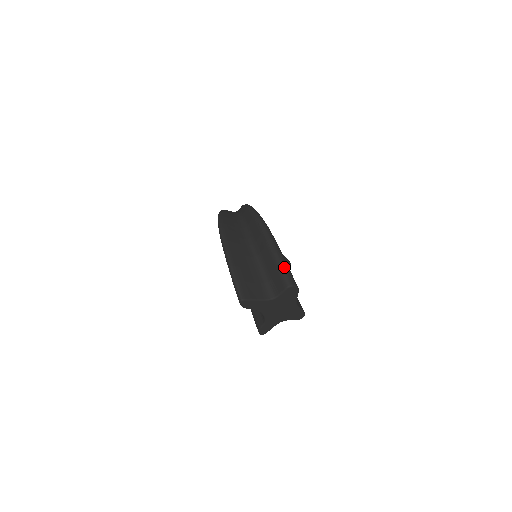
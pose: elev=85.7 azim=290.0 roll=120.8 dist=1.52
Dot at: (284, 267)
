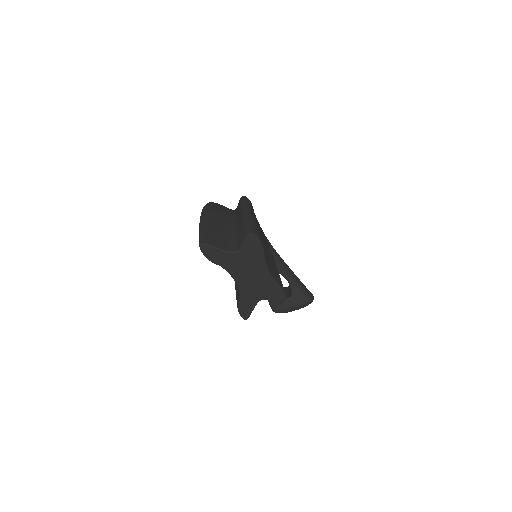
Dot at: (249, 221)
